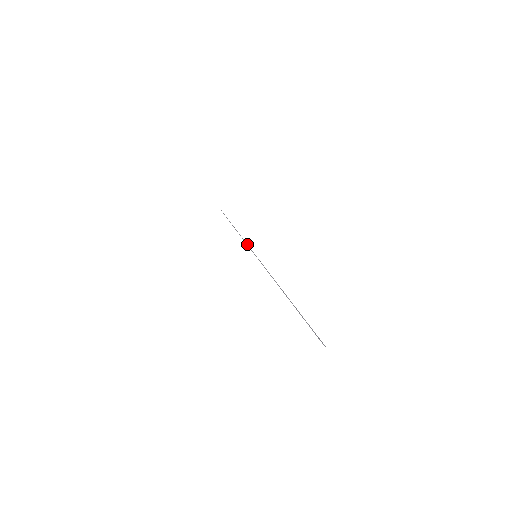
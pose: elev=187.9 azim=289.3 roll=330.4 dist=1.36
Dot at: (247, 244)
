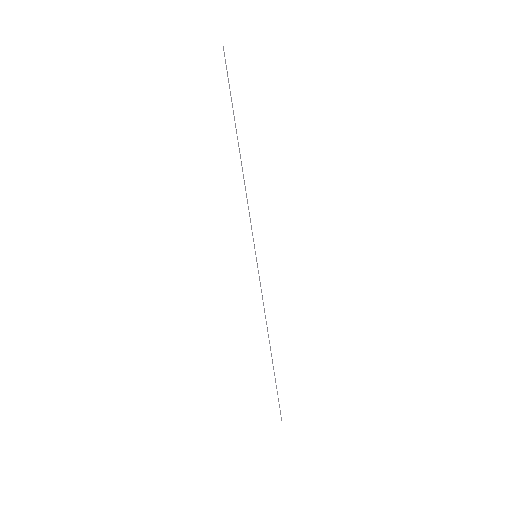
Dot at: (251, 226)
